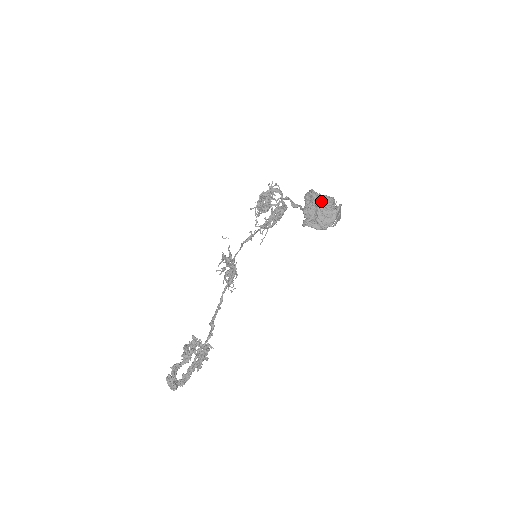
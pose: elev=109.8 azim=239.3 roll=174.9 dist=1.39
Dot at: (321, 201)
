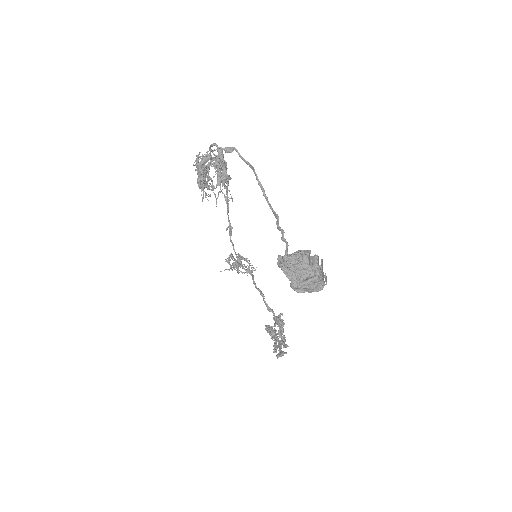
Dot at: (299, 271)
